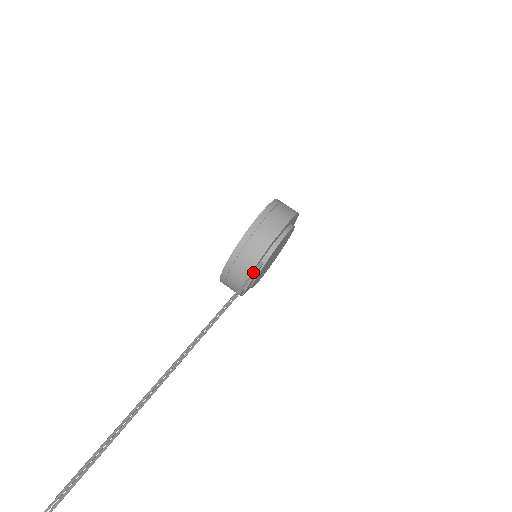
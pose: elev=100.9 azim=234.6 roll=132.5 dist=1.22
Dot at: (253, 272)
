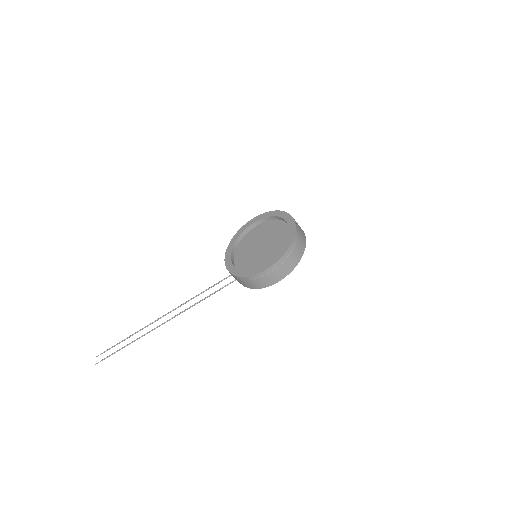
Dot at: occluded
